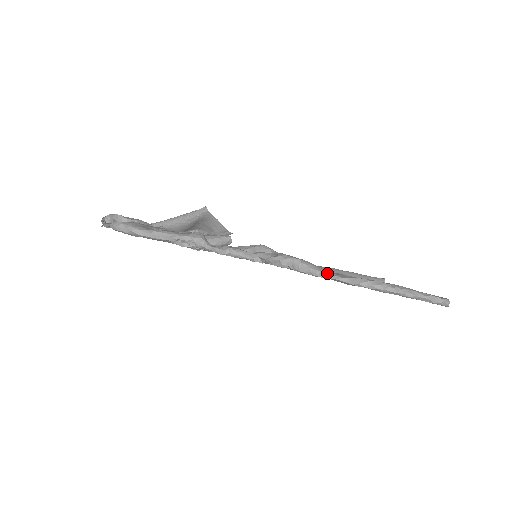
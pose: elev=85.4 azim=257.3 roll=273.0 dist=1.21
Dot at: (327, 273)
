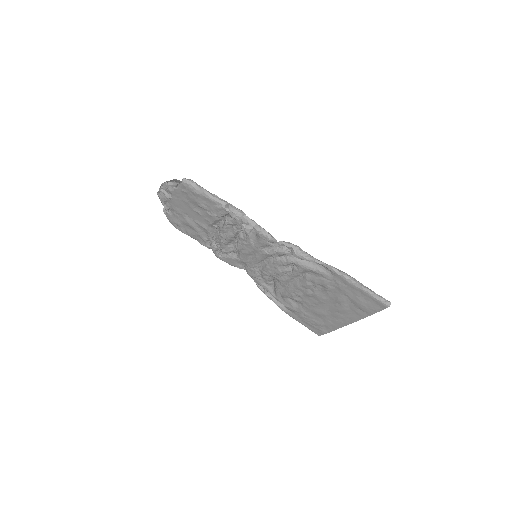
Dot at: occluded
